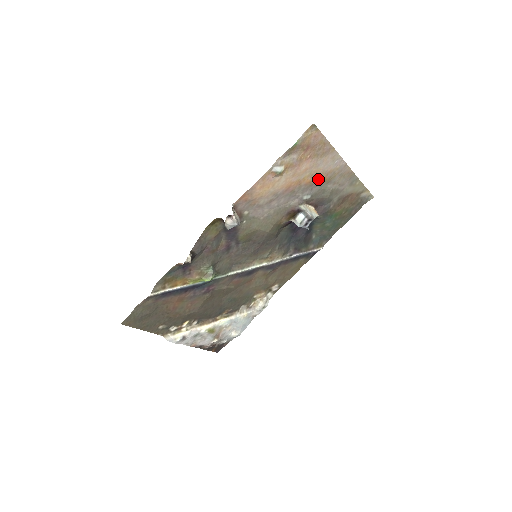
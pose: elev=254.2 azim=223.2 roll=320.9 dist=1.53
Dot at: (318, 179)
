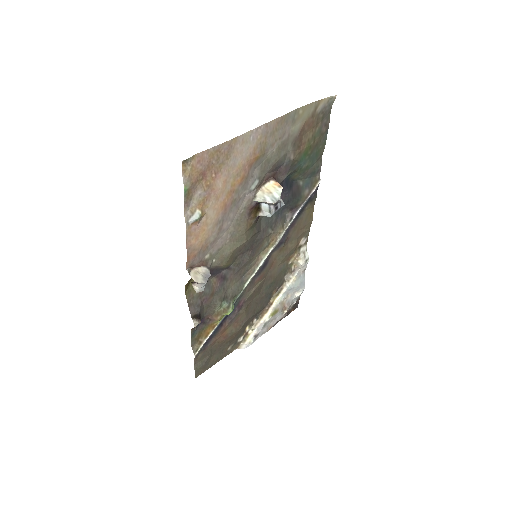
Dot at: (249, 166)
